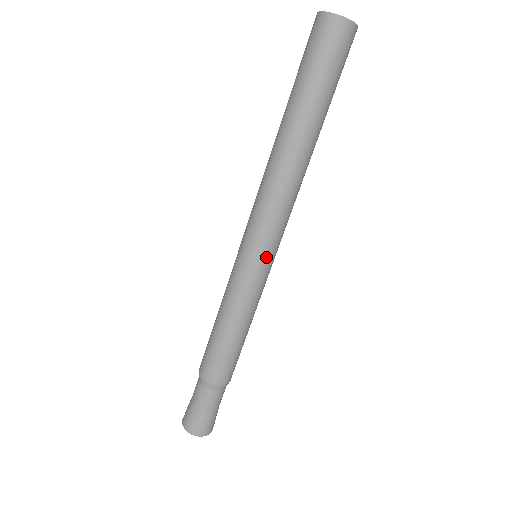
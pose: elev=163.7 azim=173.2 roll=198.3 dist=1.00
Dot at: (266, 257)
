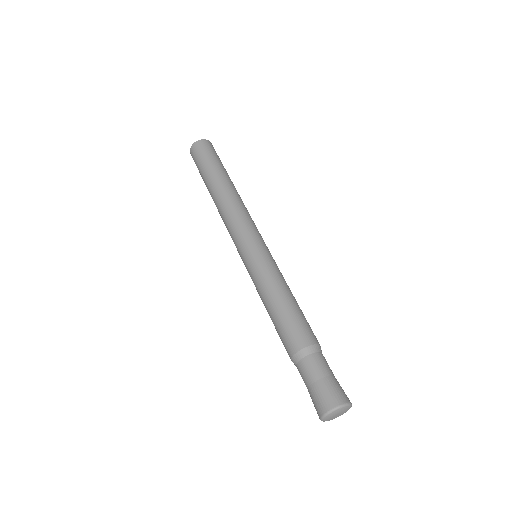
Dot at: (262, 243)
